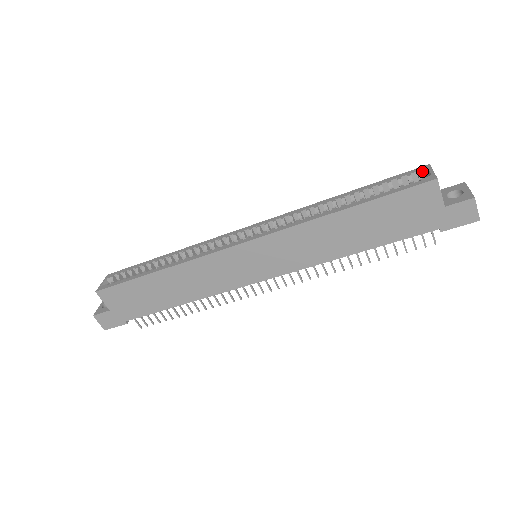
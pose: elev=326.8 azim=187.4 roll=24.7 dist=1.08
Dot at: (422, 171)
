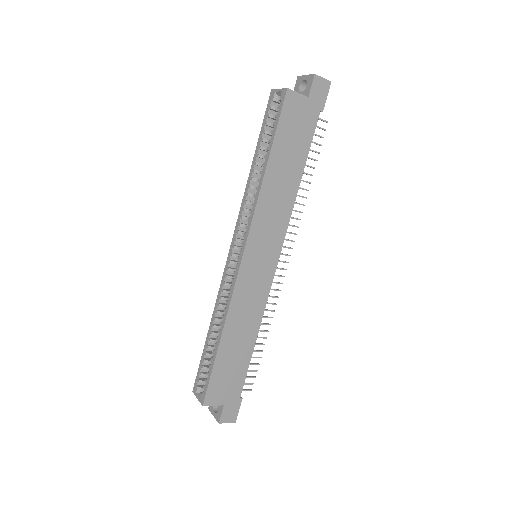
Dot at: (273, 97)
